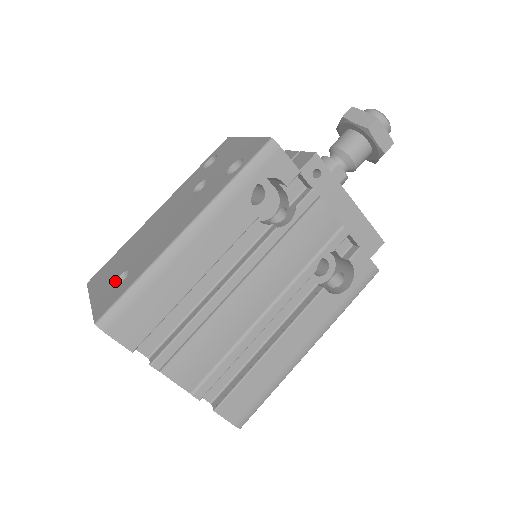
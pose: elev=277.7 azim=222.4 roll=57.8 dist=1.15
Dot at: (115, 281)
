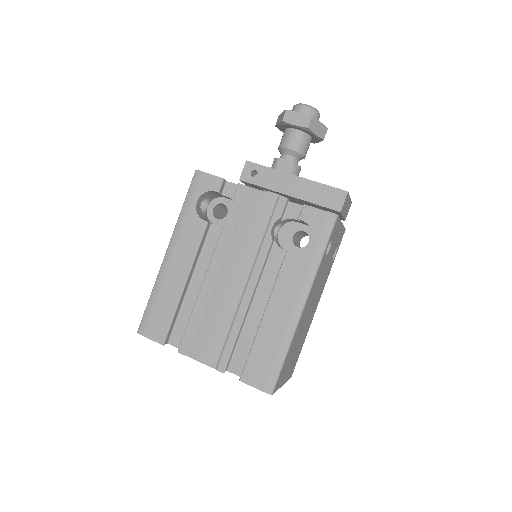
Dot at: occluded
